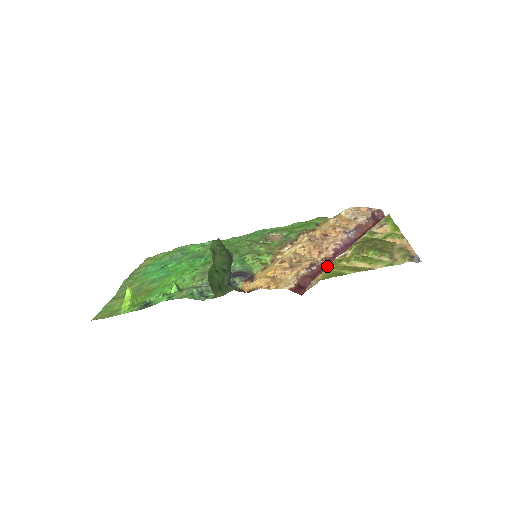
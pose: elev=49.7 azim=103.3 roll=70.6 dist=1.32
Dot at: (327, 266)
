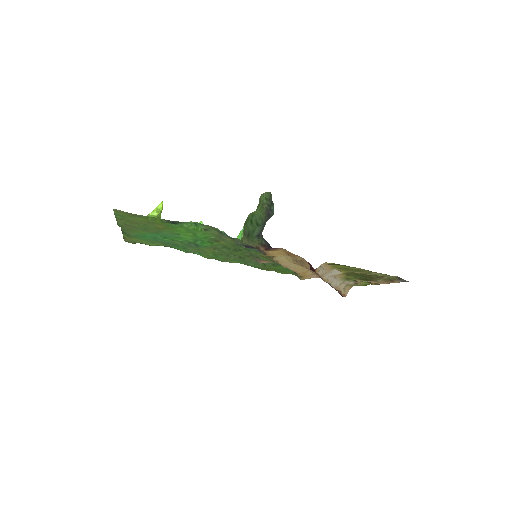
Dot at: (321, 278)
